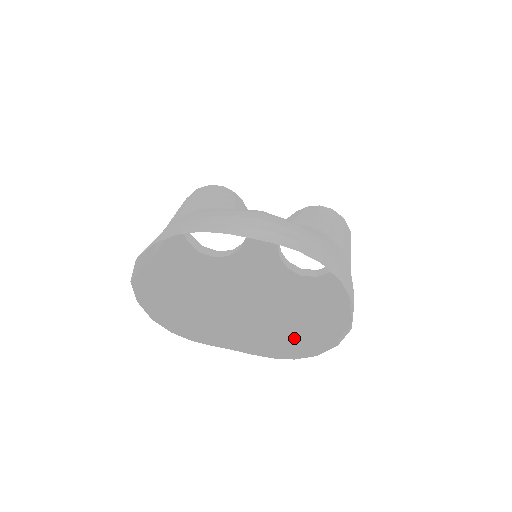
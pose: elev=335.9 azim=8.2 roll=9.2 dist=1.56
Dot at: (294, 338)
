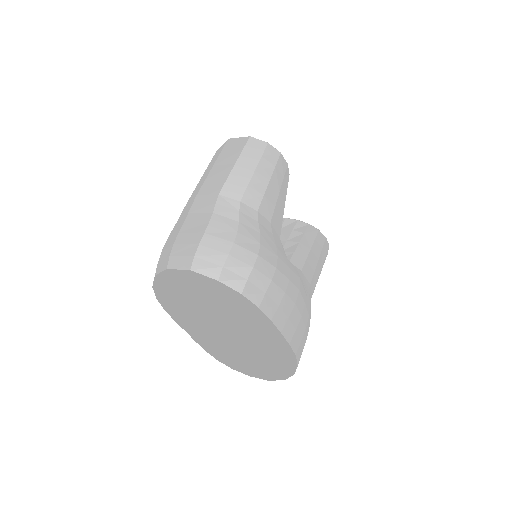
Dot at: (225, 326)
